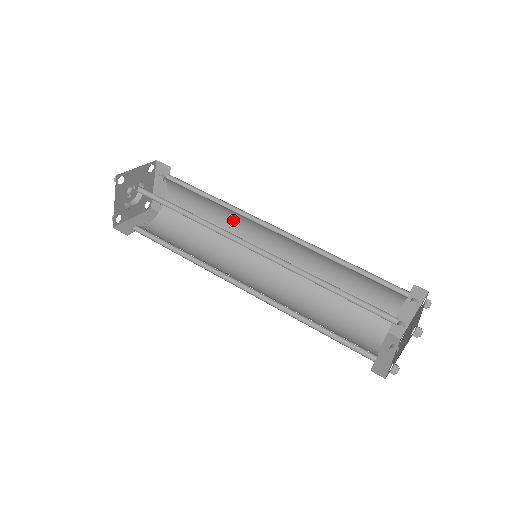
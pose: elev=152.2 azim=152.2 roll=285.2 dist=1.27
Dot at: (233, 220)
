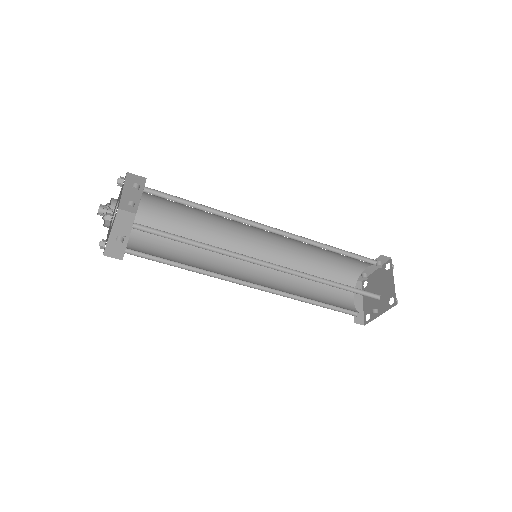
Dot at: (222, 219)
